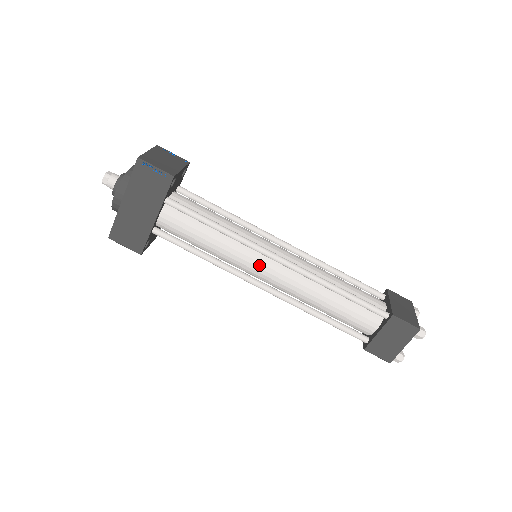
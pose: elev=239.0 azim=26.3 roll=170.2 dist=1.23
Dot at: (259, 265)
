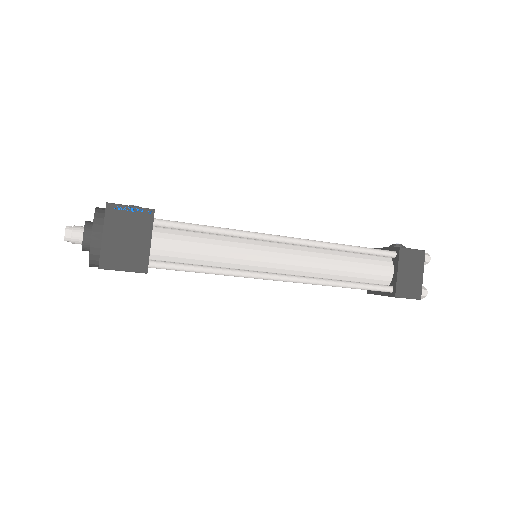
Dot at: occluded
